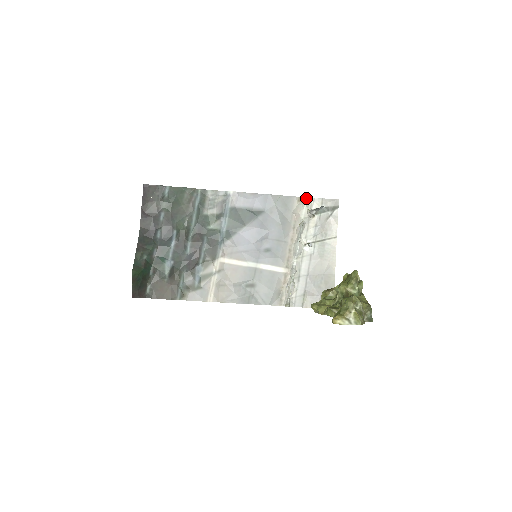
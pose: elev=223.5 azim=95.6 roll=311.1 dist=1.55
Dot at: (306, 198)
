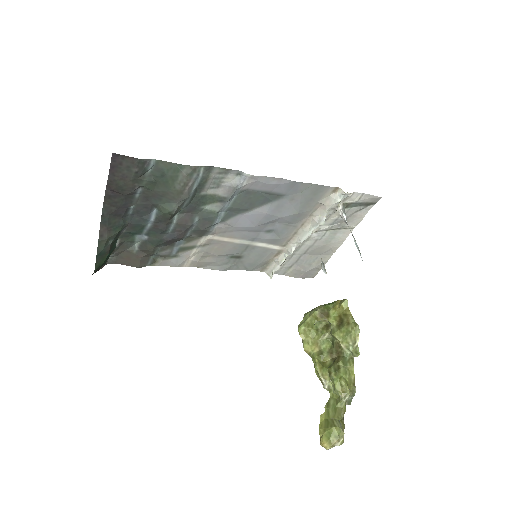
Dot at: (344, 194)
